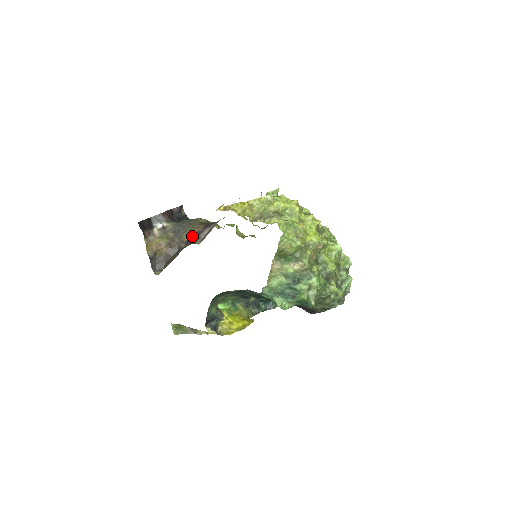
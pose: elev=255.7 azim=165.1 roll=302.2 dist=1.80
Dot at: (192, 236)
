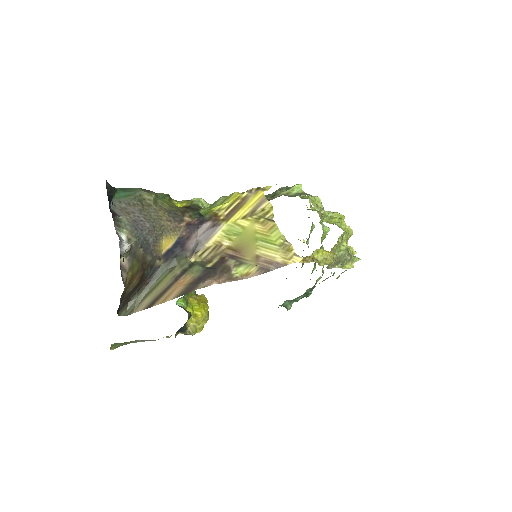
Dot at: (173, 247)
